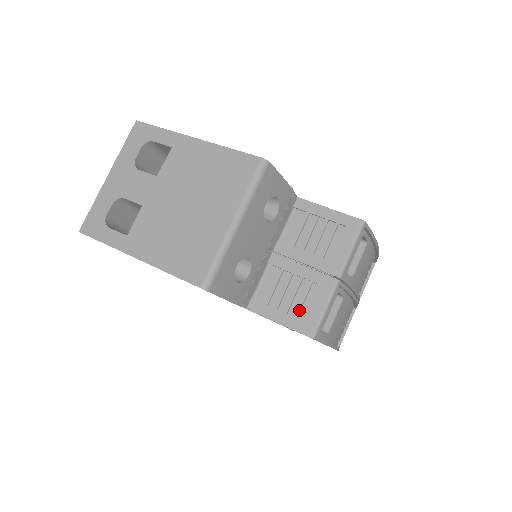
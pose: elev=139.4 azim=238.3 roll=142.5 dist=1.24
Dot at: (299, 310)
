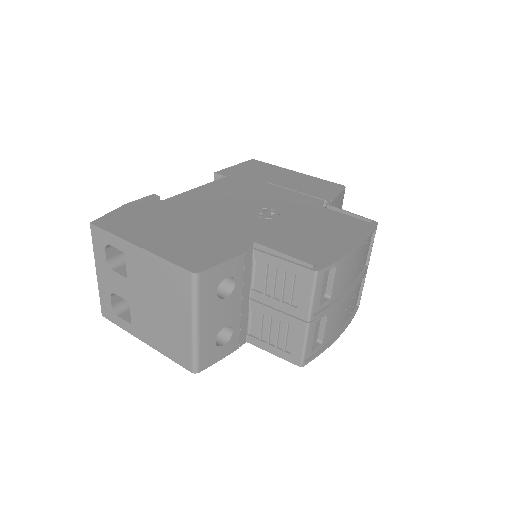
Dot at: (285, 346)
